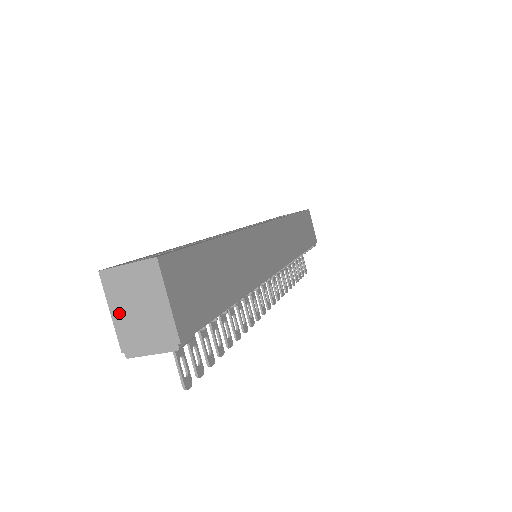
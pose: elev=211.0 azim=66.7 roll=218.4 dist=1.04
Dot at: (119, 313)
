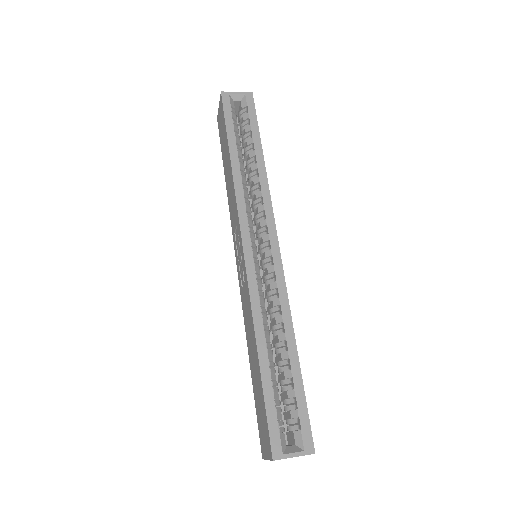
Dot at: occluded
